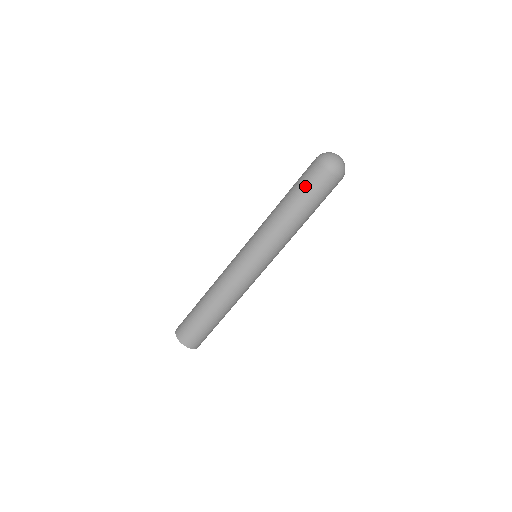
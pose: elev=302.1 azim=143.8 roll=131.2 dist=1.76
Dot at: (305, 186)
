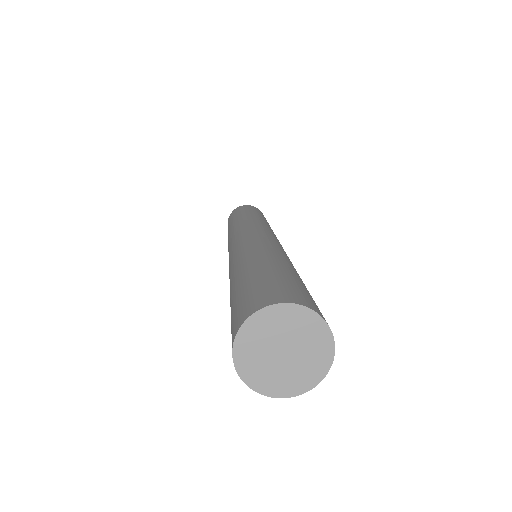
Dot at: (249, 209)
